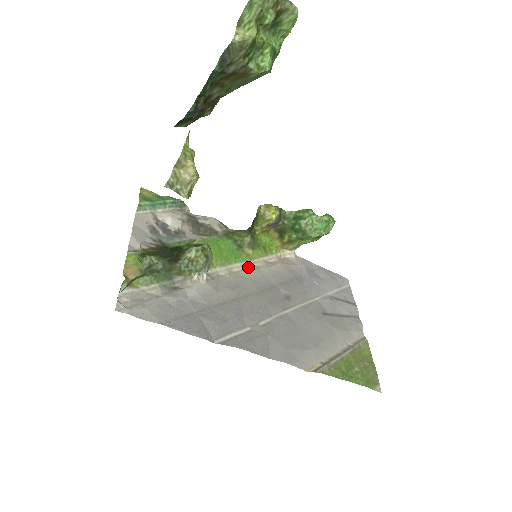
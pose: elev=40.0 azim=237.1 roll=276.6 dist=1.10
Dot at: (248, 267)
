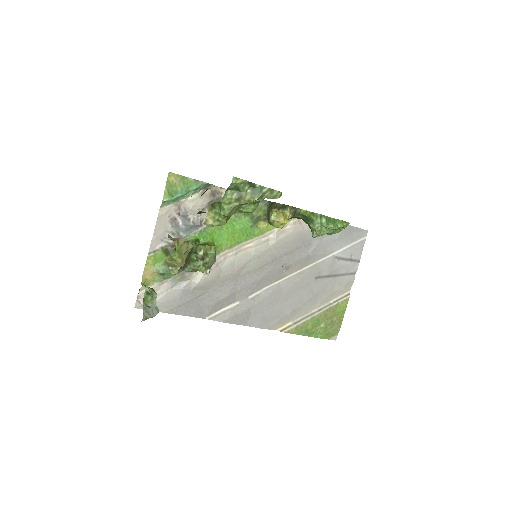
Dot at: (258, 242)
